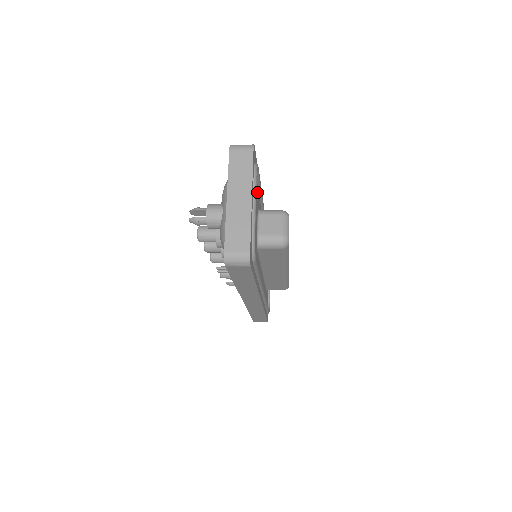
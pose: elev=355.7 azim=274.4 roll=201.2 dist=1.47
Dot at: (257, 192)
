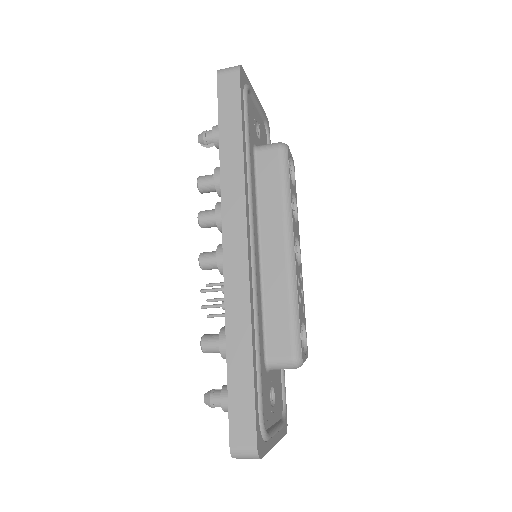
Dot at: occluded
